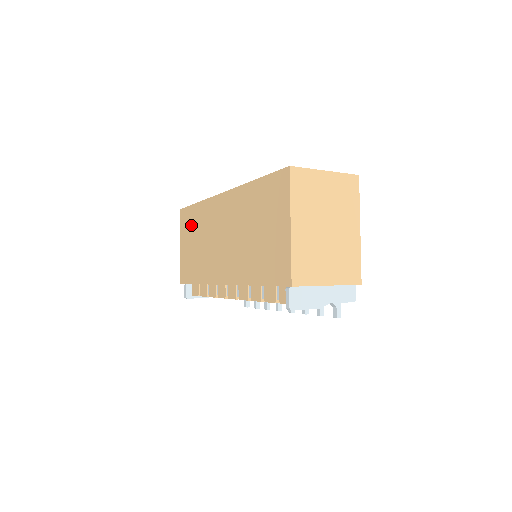
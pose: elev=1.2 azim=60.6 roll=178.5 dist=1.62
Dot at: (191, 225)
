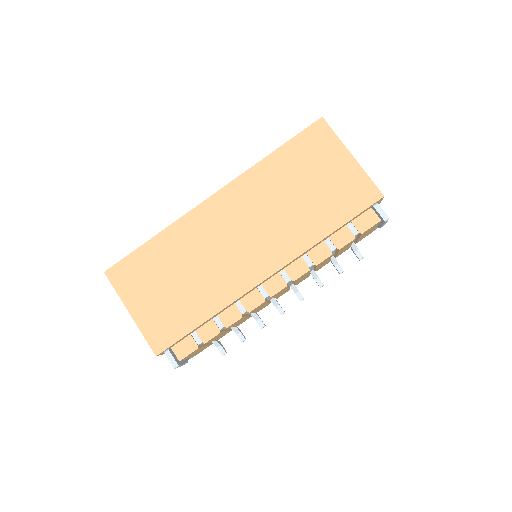
Dot at: (151, 268)
